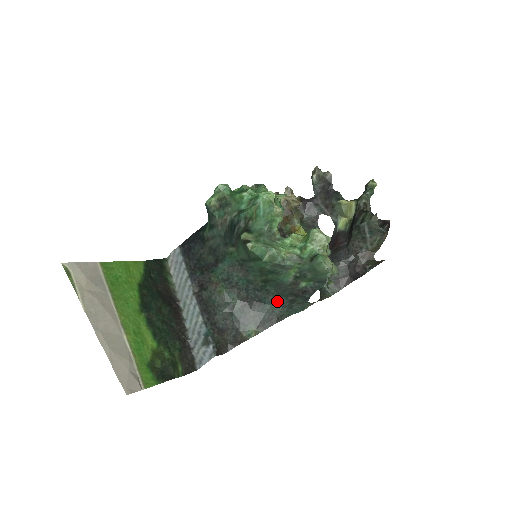
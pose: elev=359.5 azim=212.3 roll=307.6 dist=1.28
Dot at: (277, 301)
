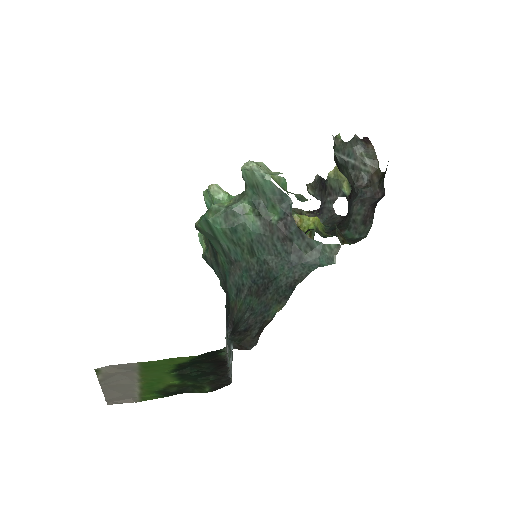
Dot at: (283, 265)
